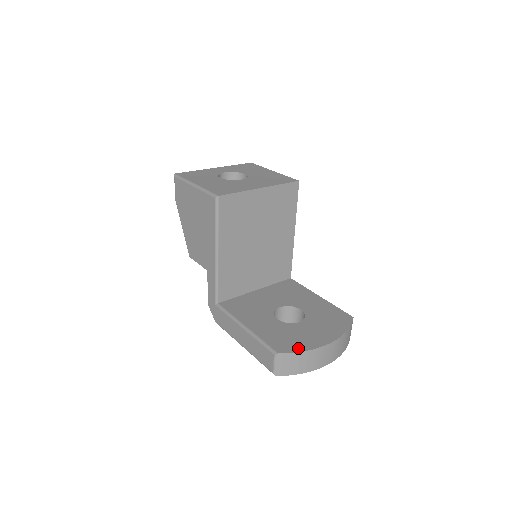
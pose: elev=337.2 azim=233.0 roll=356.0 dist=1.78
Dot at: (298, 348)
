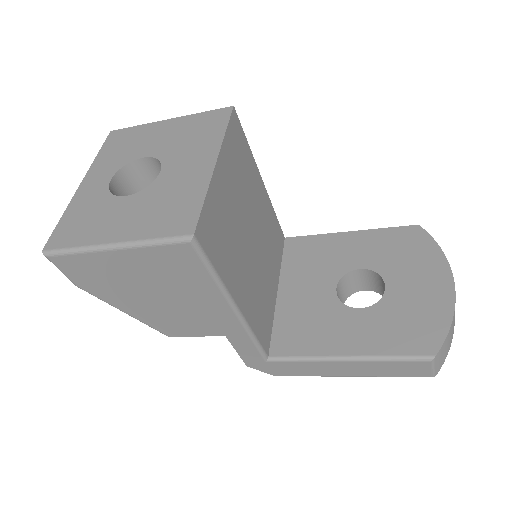
Dot at: (441, 325)
